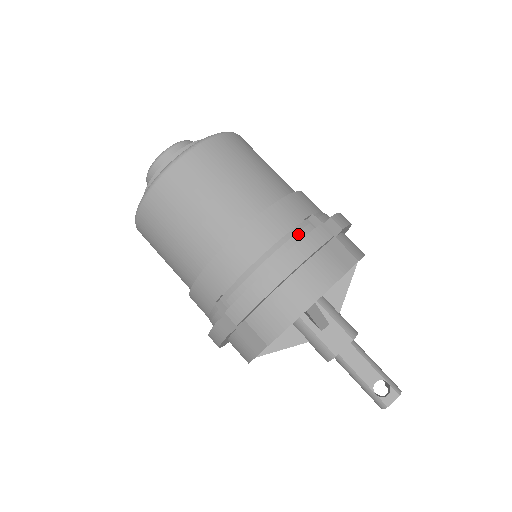
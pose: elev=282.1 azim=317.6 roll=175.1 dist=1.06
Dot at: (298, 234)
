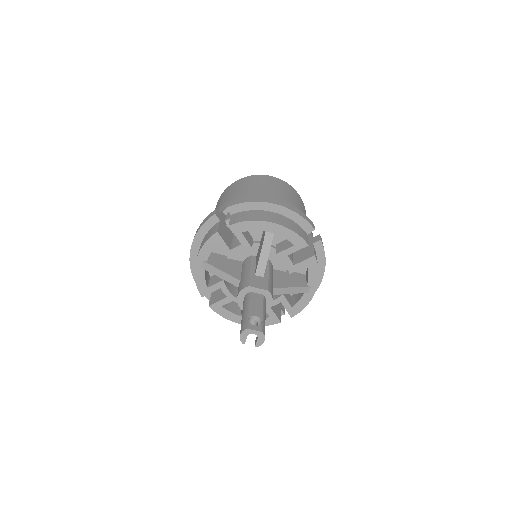
Dot at: occluded
